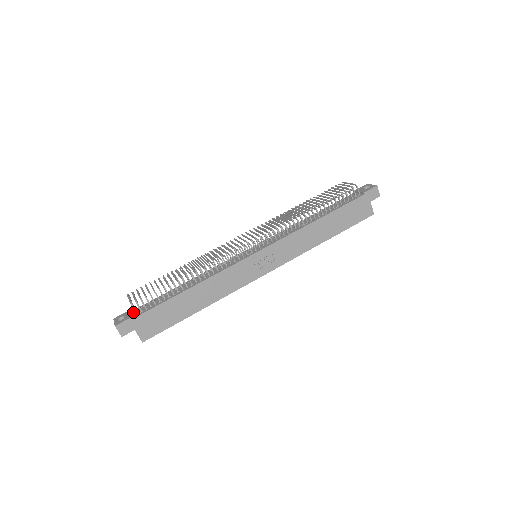
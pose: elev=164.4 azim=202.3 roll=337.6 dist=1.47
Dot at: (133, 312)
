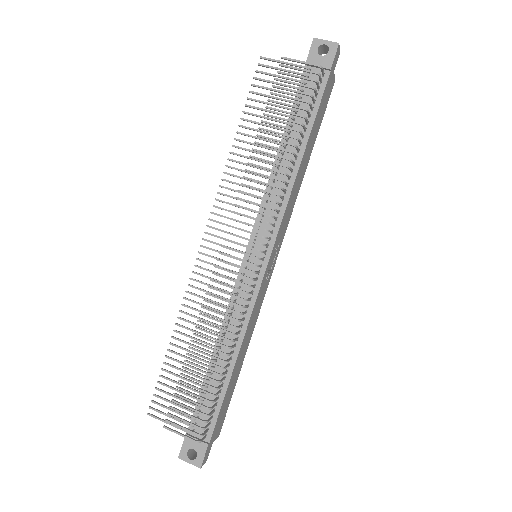
Dot at: (193, 435)
